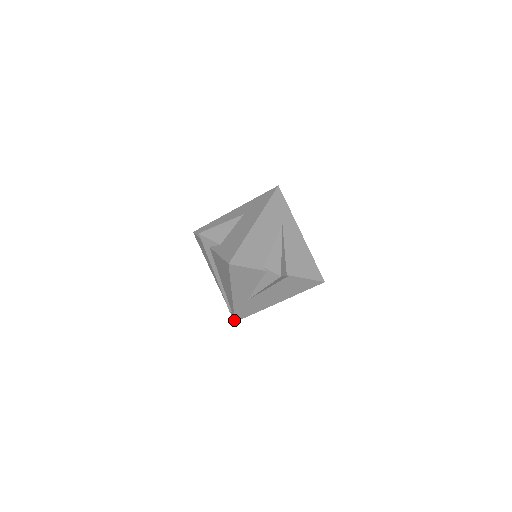
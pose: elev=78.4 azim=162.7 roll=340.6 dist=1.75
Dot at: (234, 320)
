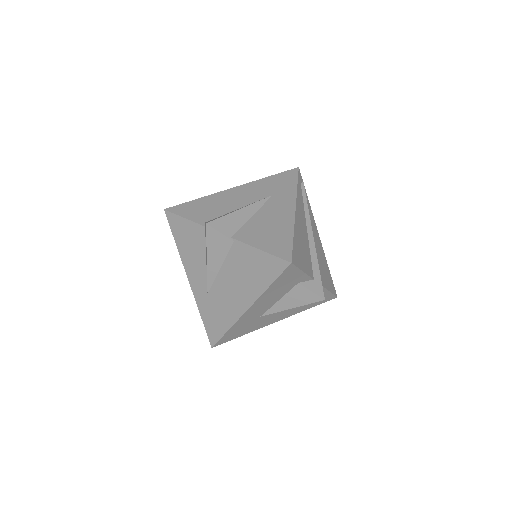
Dot at: (211, 343)
